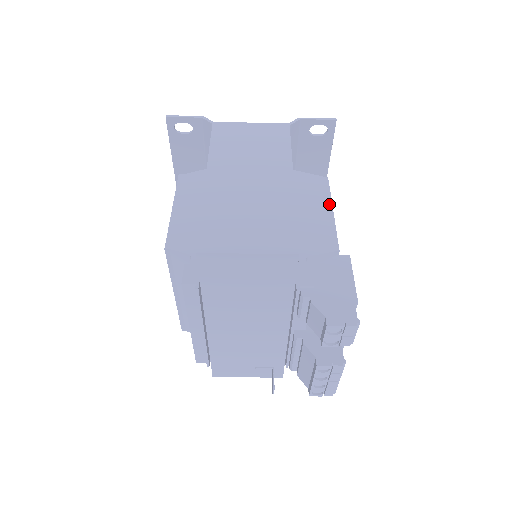
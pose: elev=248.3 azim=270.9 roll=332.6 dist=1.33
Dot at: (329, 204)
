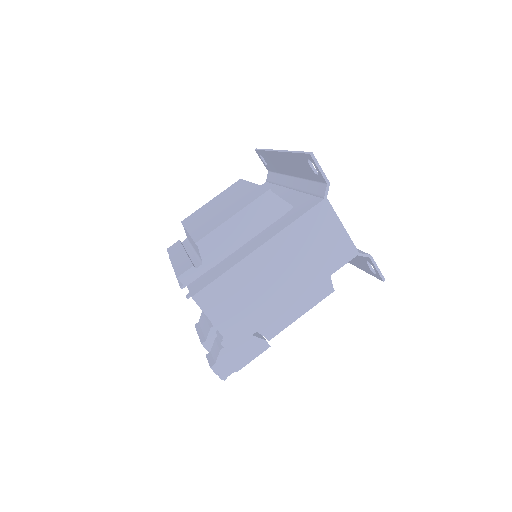
Dot at: (307, 309)
